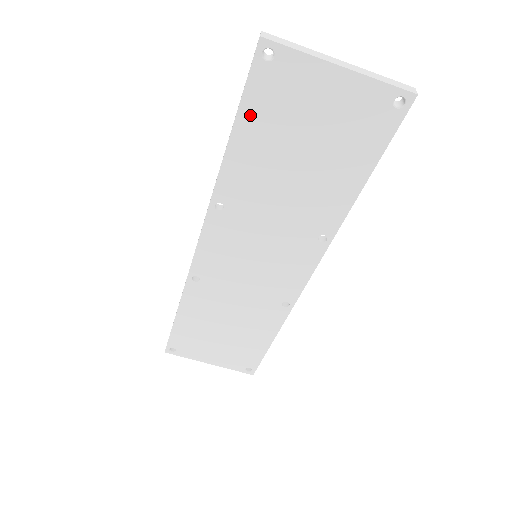
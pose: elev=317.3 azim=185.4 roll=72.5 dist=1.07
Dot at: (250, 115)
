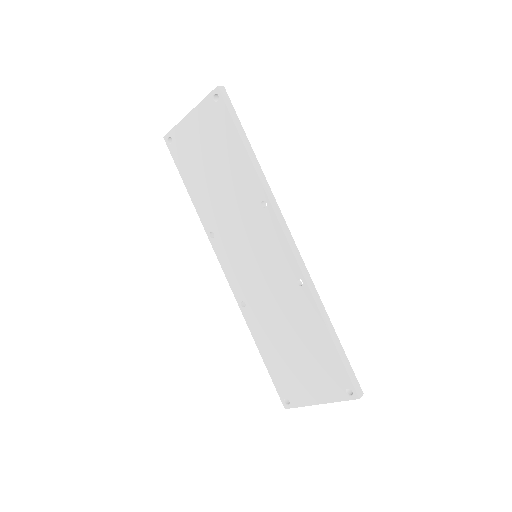
Dot at: (184, 171)
